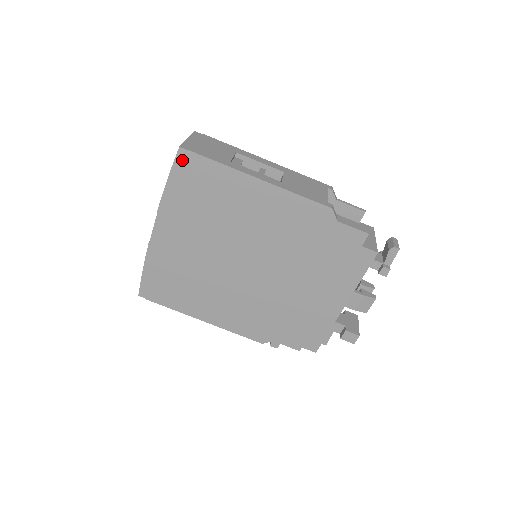
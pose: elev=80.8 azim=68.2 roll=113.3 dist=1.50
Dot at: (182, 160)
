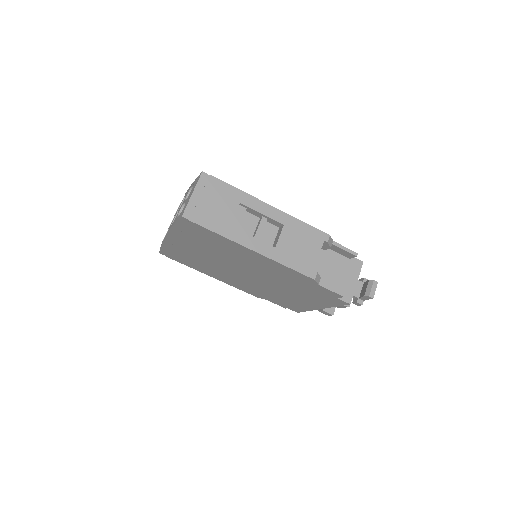
Dot at: (185, 222)
